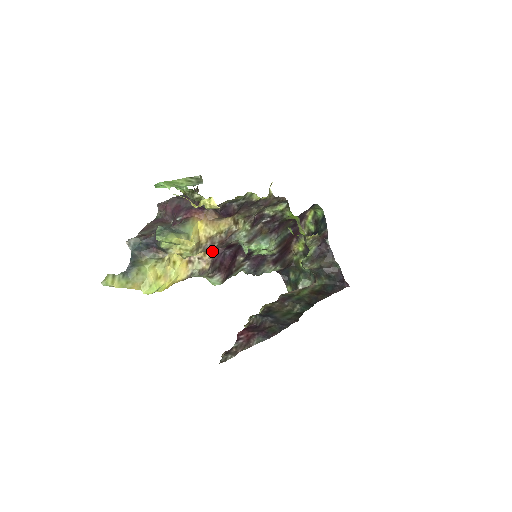
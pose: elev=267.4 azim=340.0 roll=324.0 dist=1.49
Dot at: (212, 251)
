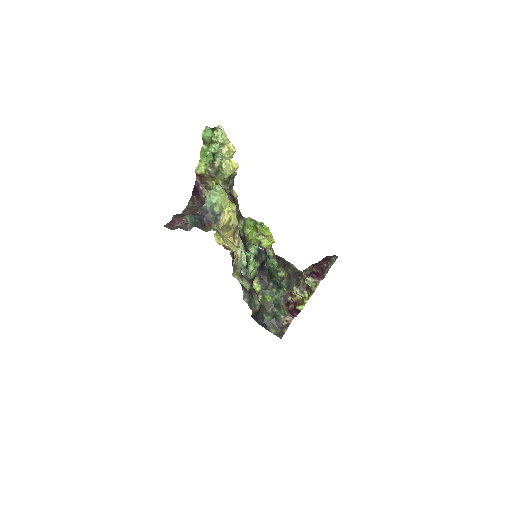
Dot at: (238, 234)
